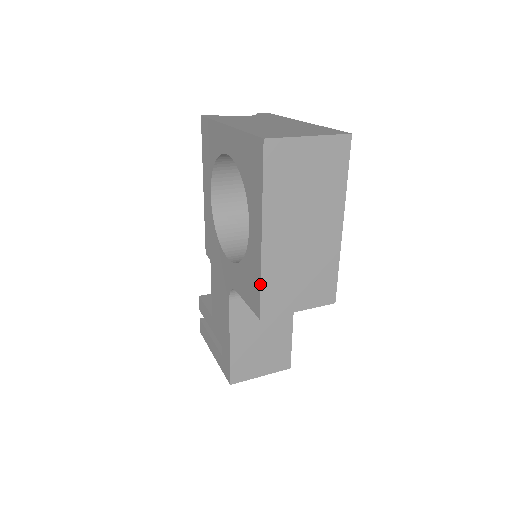
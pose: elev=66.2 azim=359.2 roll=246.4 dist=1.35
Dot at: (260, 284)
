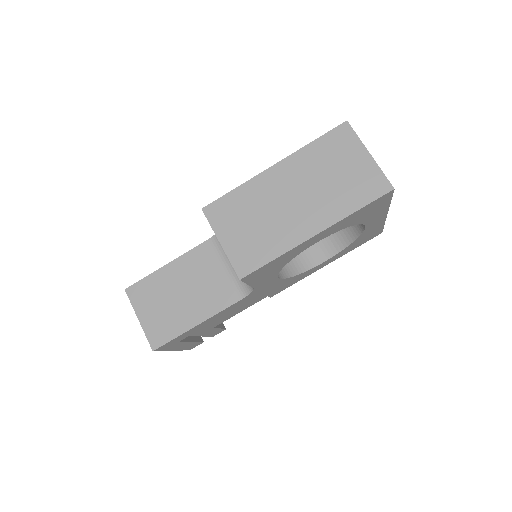
Dot at: (234, 189)
